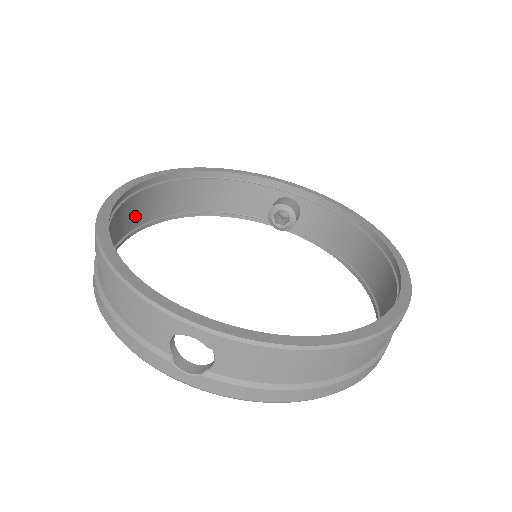
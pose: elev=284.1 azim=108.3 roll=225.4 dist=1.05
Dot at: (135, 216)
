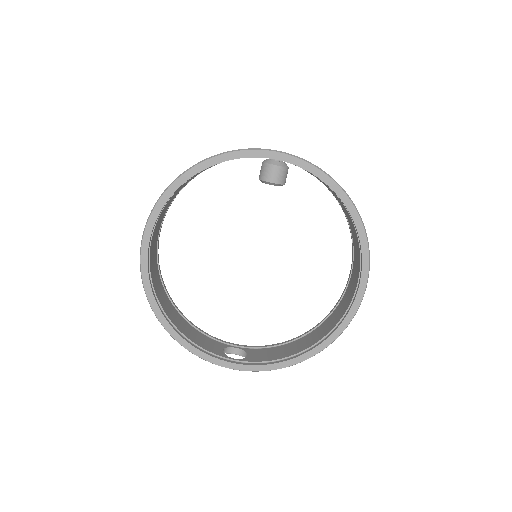
Dot at: (157, 233)
